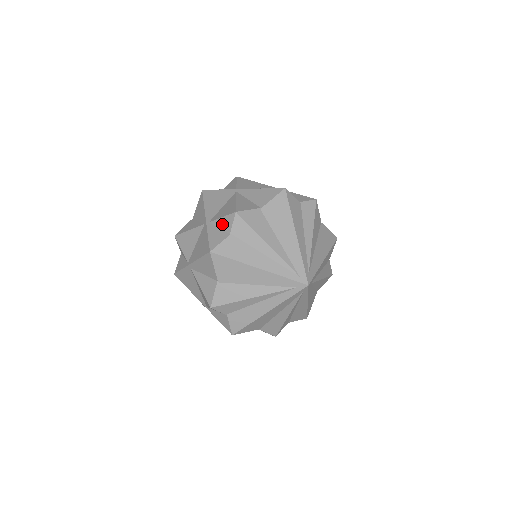
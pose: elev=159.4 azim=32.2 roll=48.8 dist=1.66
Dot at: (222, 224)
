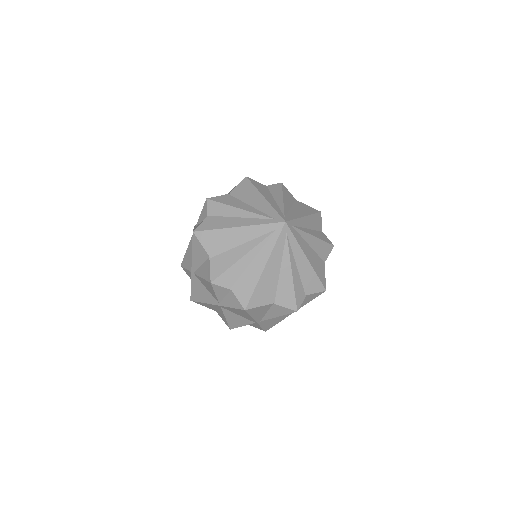
Dot at: occluded
